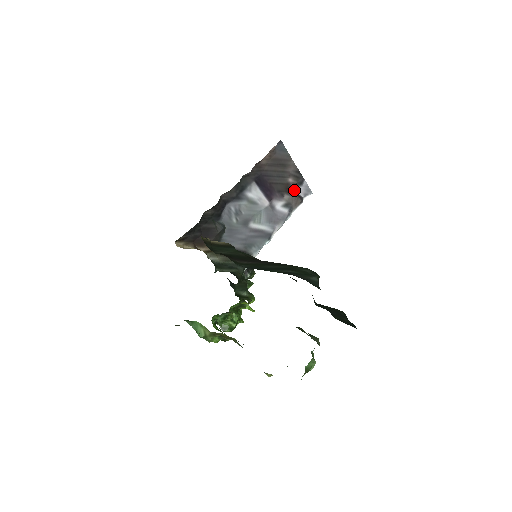
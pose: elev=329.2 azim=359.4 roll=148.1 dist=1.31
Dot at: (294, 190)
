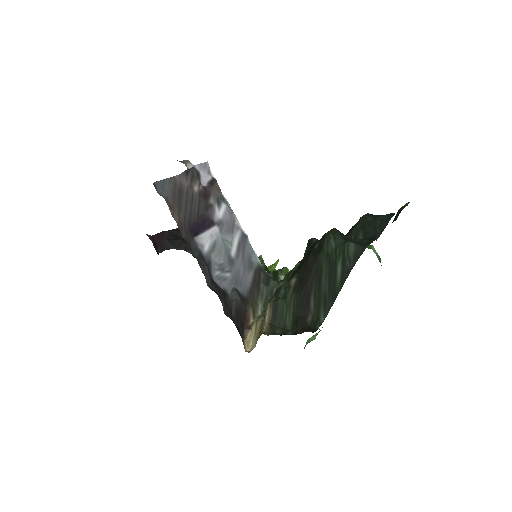
Dot at: (203, 185)
